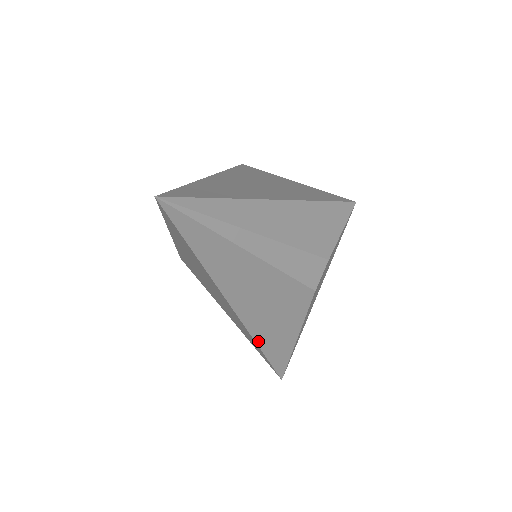
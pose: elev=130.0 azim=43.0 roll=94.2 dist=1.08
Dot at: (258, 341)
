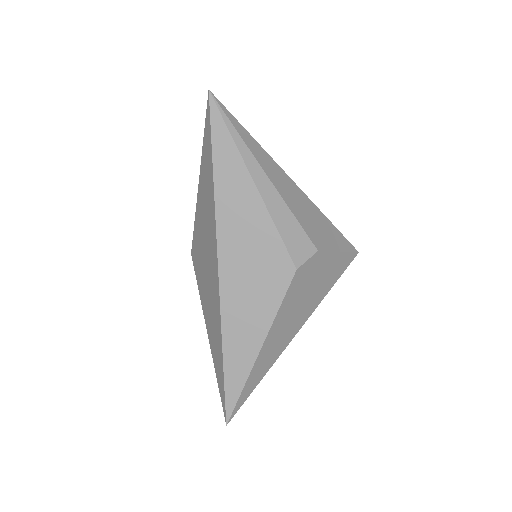
Dot at: (224, 325)
